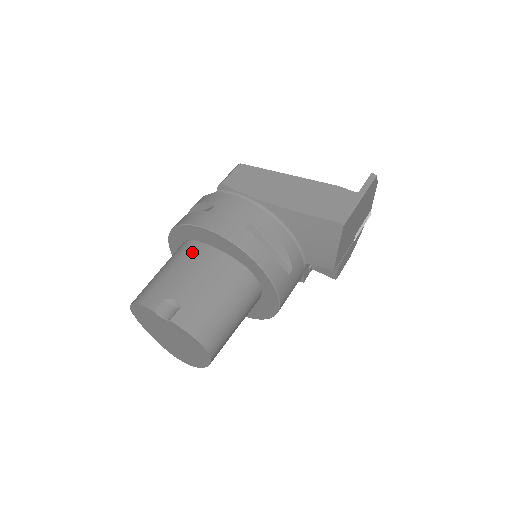
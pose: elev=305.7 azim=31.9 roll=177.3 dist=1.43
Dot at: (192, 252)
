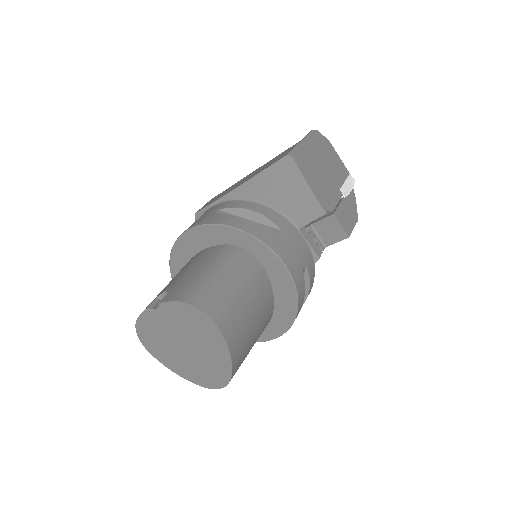
Dot at: occluded
